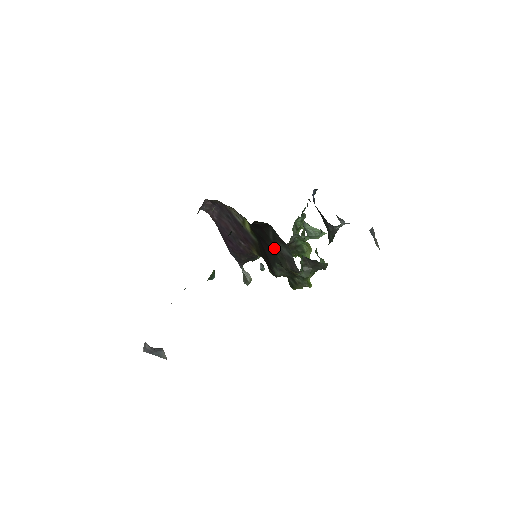
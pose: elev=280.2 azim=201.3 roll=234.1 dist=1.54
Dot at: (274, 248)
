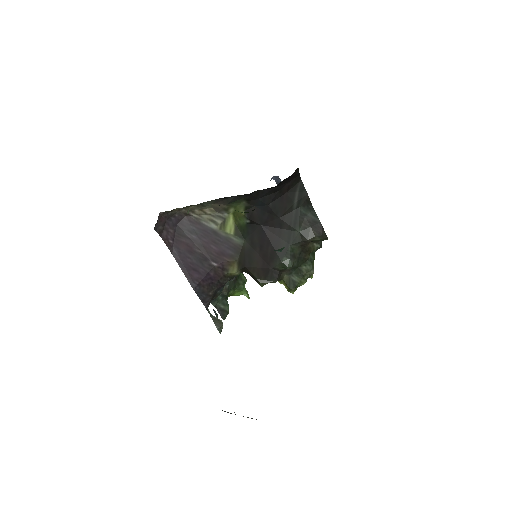
Dot at: (294, 219)
